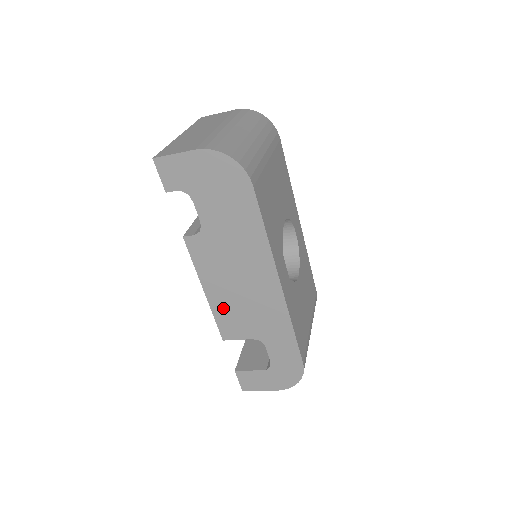
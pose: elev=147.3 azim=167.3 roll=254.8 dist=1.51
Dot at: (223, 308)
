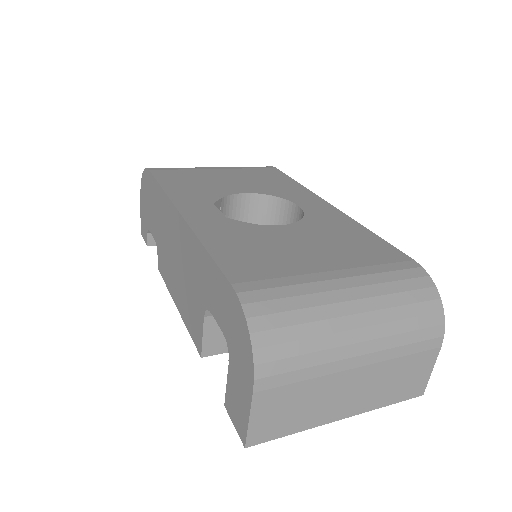
Dot at: (184, 307)
